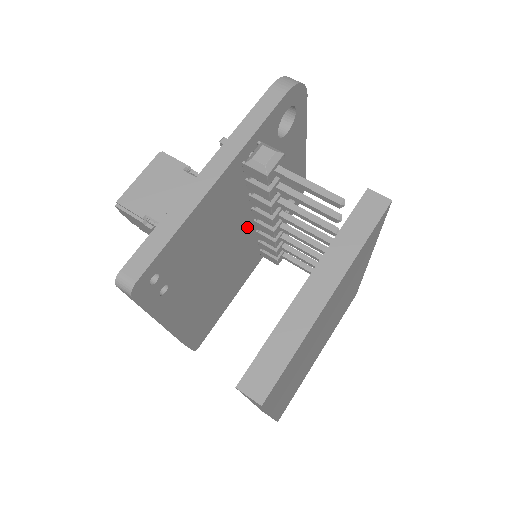
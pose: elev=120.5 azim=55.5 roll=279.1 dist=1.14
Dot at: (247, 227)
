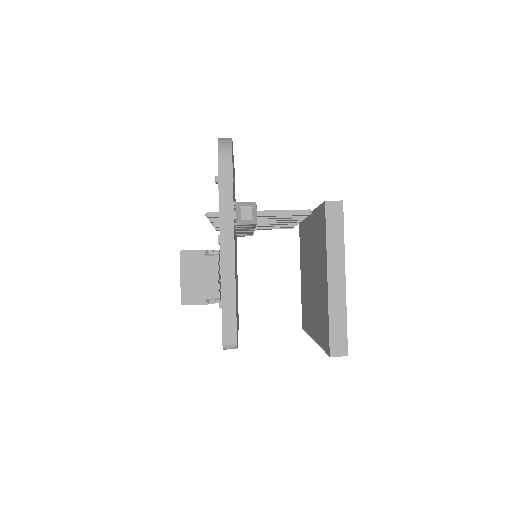
Dot at: occluded
